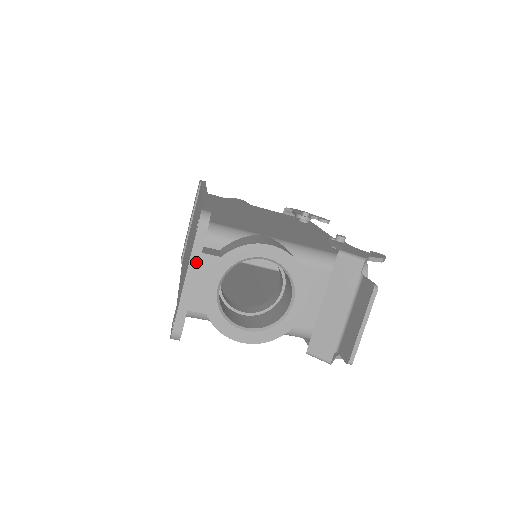
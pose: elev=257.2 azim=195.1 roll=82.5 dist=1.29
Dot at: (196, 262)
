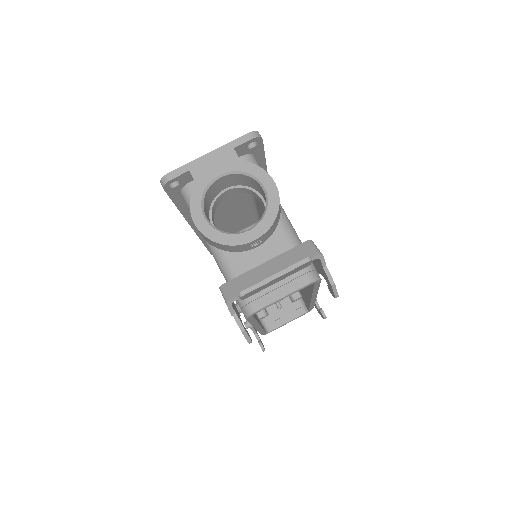
Dot at: (225, 150)
